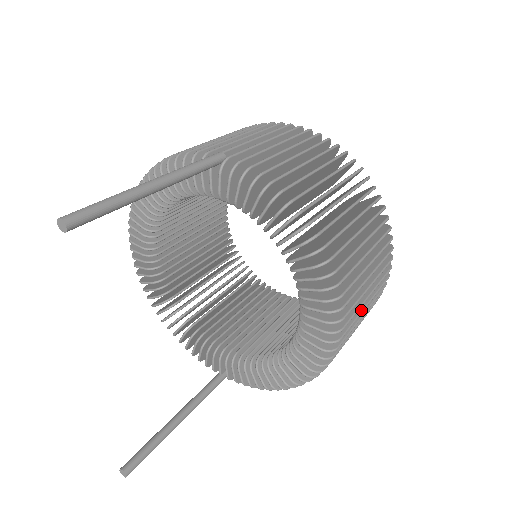
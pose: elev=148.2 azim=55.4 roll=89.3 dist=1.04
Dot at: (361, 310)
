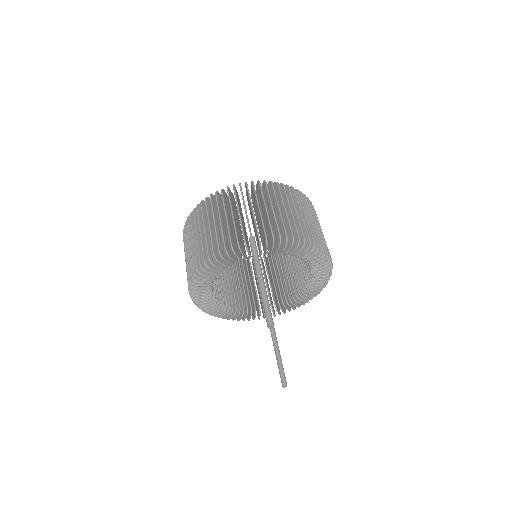
Dot at: occluded
